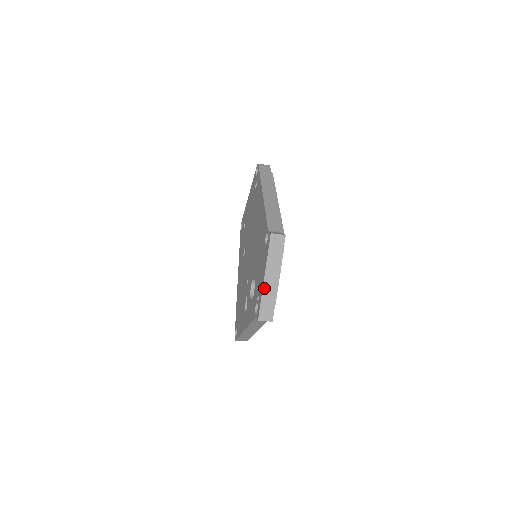
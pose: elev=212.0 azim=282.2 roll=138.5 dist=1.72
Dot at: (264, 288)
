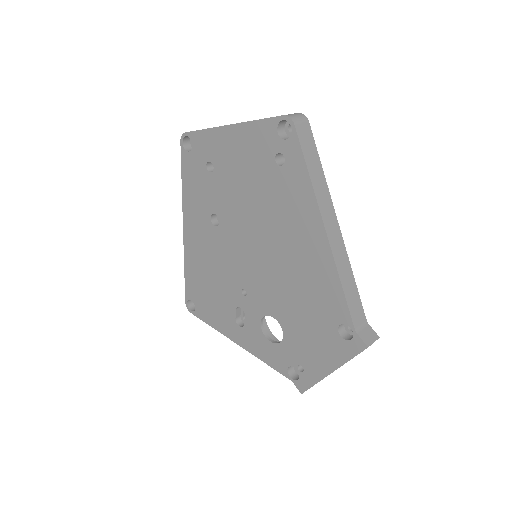
Dot at: occluded
